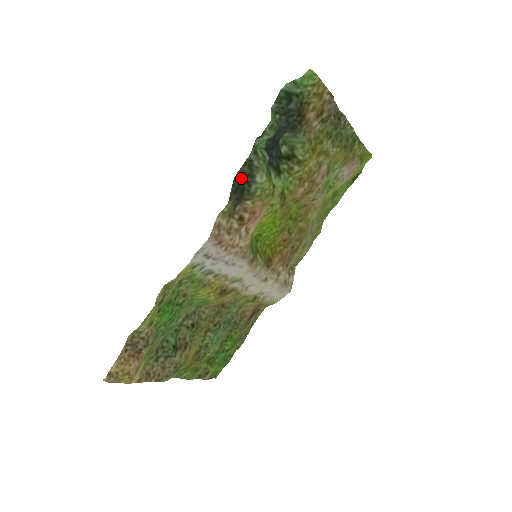
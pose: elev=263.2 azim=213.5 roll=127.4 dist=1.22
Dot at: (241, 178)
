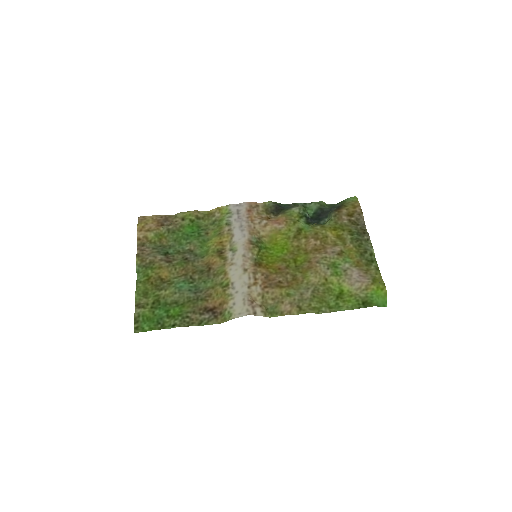
Dot at: (287, 207)
